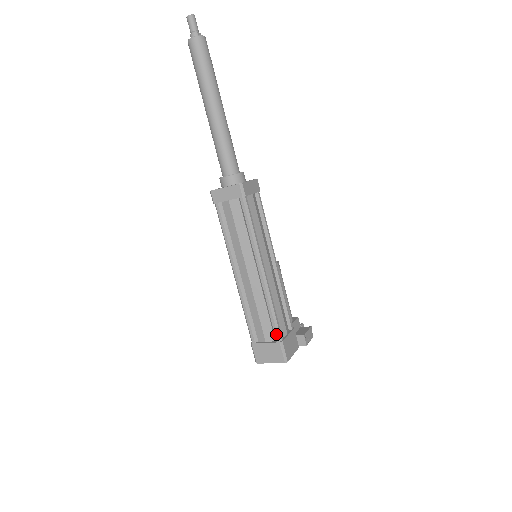
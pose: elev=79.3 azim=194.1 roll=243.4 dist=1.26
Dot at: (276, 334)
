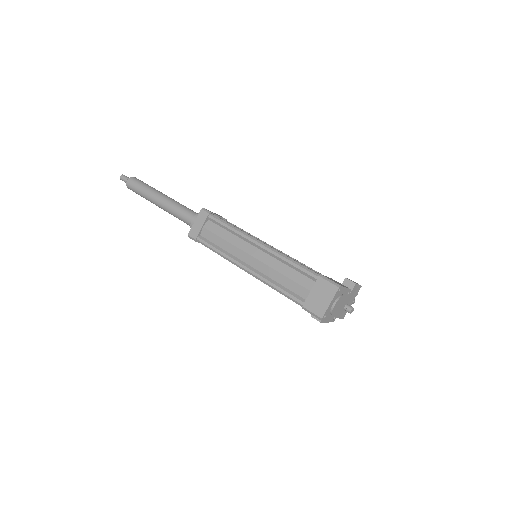
Dot at: (311, 274)
